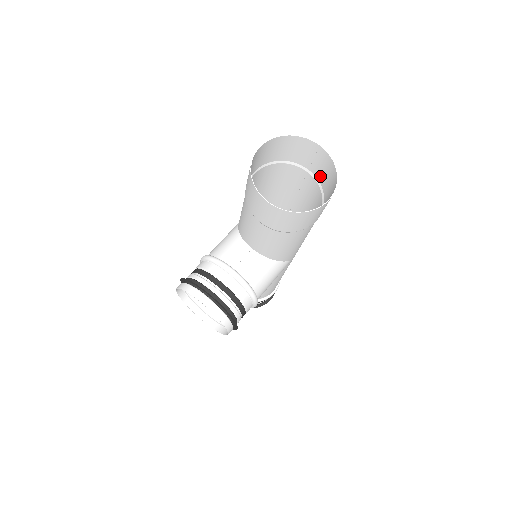
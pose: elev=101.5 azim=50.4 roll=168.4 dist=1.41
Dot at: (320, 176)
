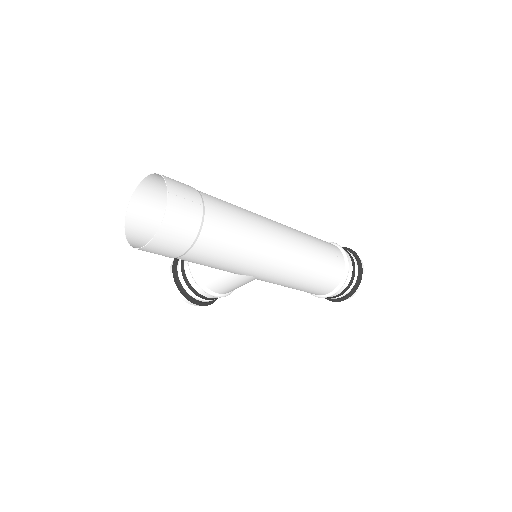
Dot at: (195, 217)
